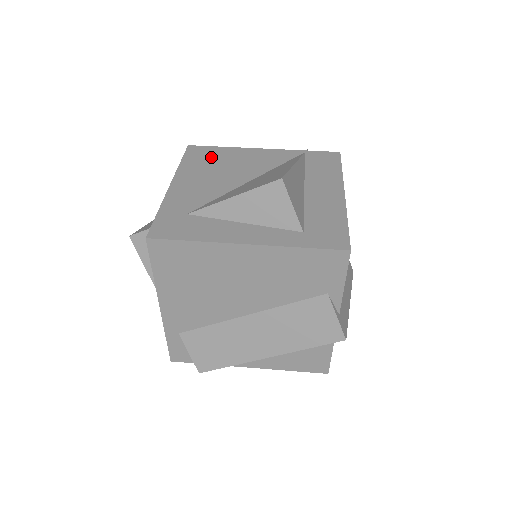
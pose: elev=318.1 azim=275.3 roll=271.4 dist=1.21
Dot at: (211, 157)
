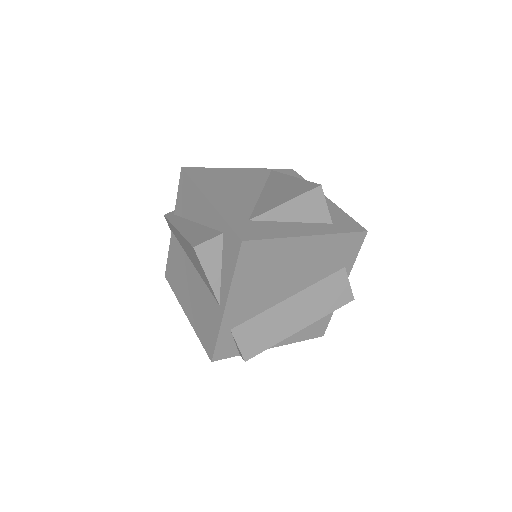
Dot at: (212, 176)
